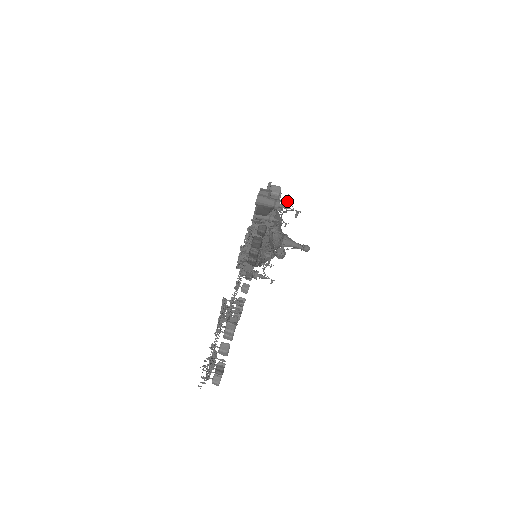
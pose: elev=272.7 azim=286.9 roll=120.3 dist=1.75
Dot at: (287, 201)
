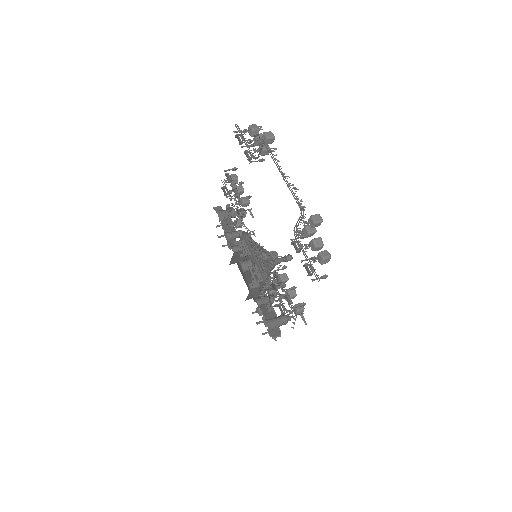
Dot at: occluded
